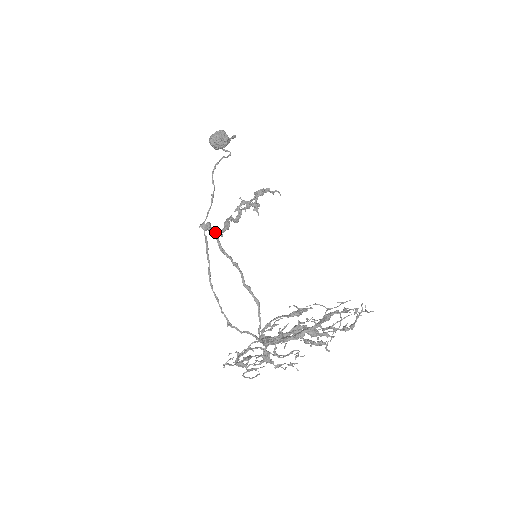
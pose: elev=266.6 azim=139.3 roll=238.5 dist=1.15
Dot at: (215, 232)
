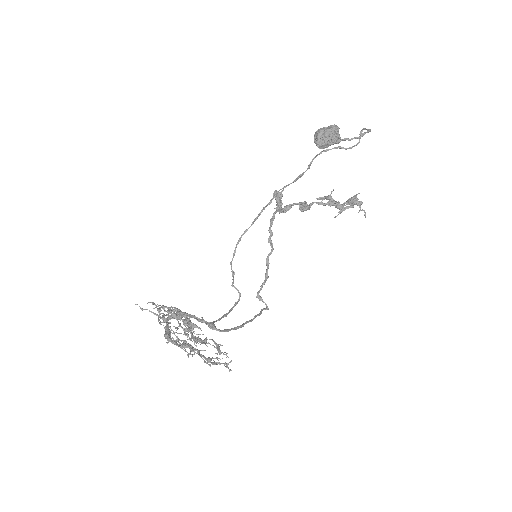
Dot at: (279, 205)
